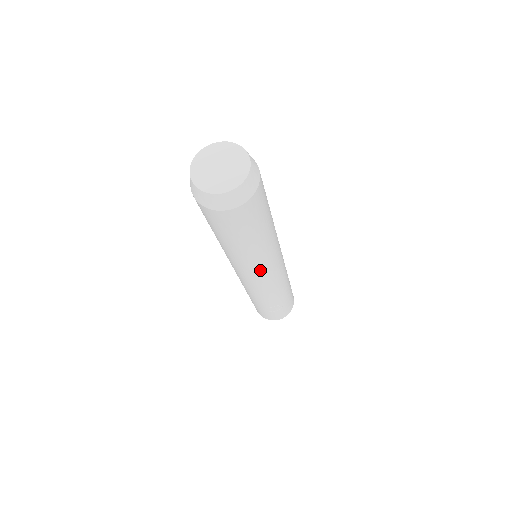
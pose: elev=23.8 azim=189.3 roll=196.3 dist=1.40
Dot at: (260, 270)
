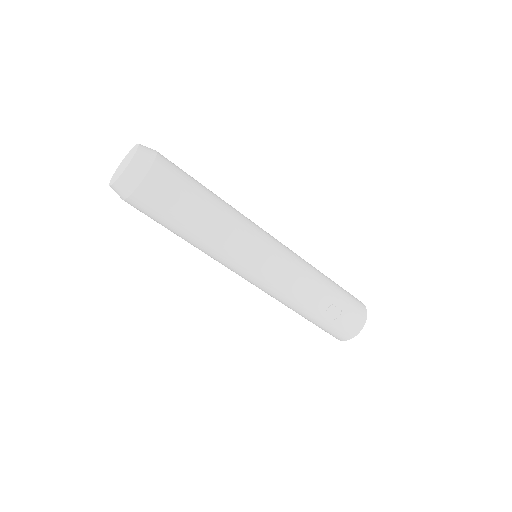
Dot at: (249, 252)
